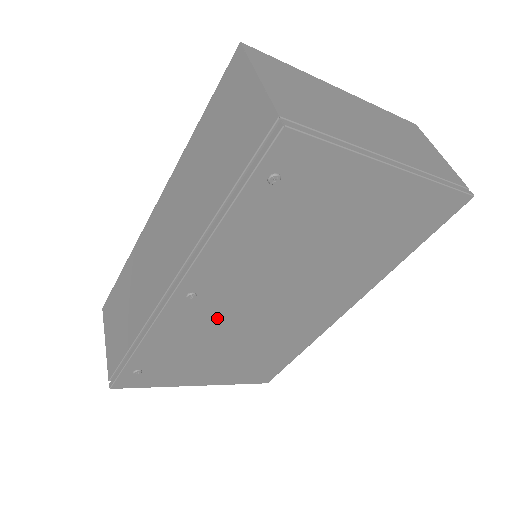
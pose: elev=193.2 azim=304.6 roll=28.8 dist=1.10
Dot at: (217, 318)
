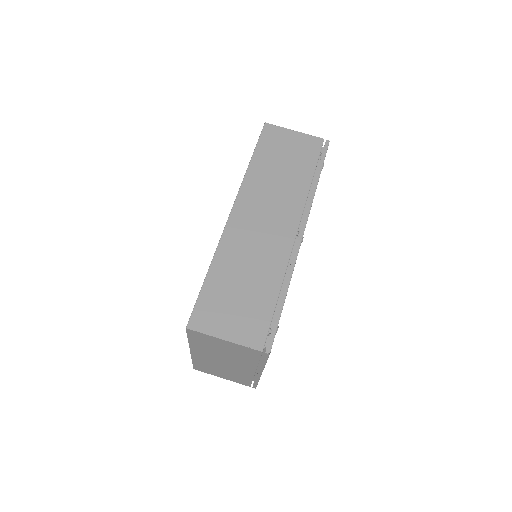
Dot at: occluded
